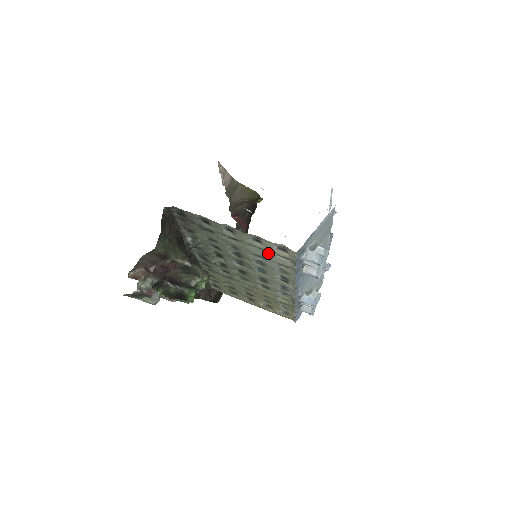
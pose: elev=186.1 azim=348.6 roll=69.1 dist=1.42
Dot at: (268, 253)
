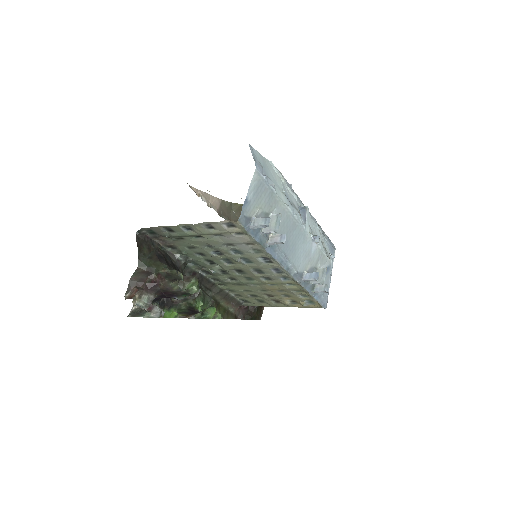
Dot at: (228, 236)
